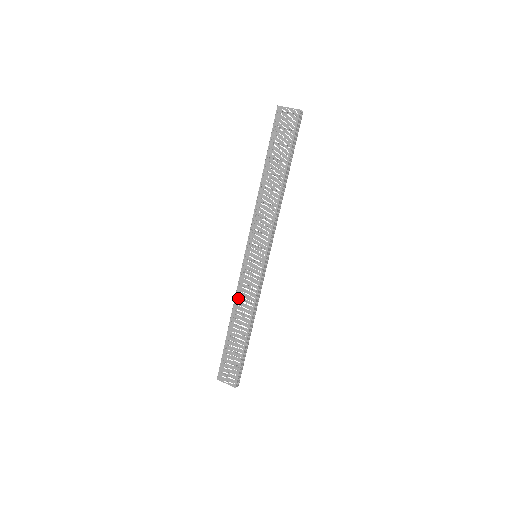
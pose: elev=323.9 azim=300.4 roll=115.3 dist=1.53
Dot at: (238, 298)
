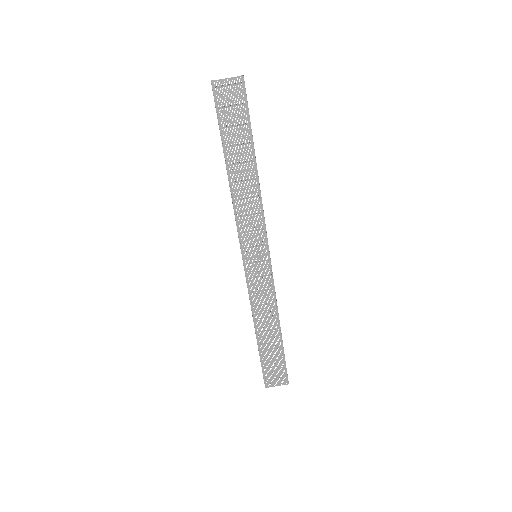
Dot at: (254, 306)
